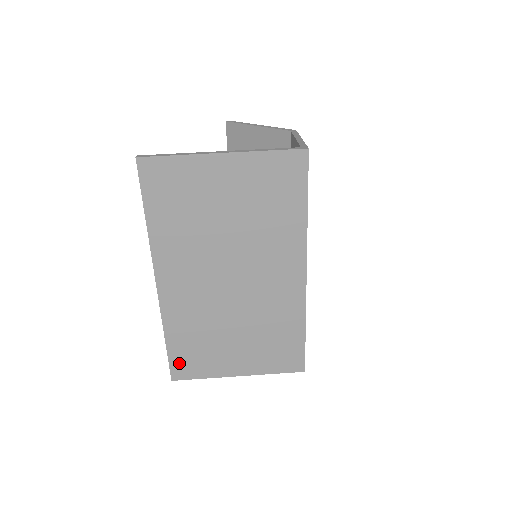
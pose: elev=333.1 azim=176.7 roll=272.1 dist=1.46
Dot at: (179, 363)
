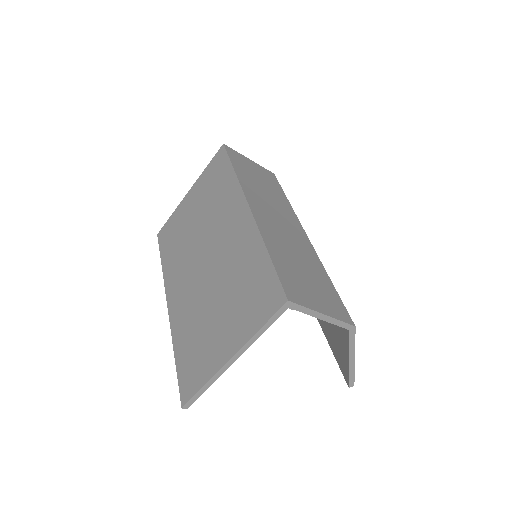
Dot at: (185, 378)
